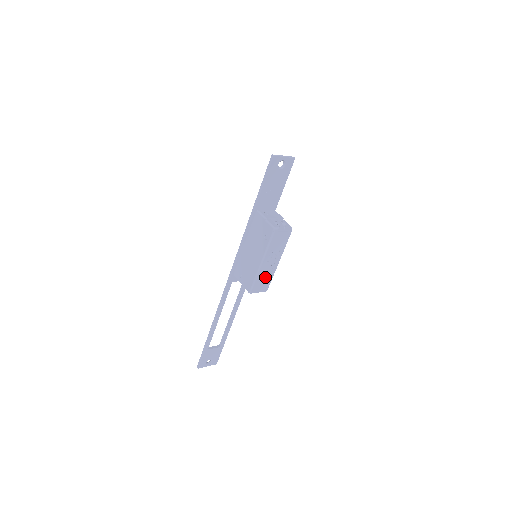
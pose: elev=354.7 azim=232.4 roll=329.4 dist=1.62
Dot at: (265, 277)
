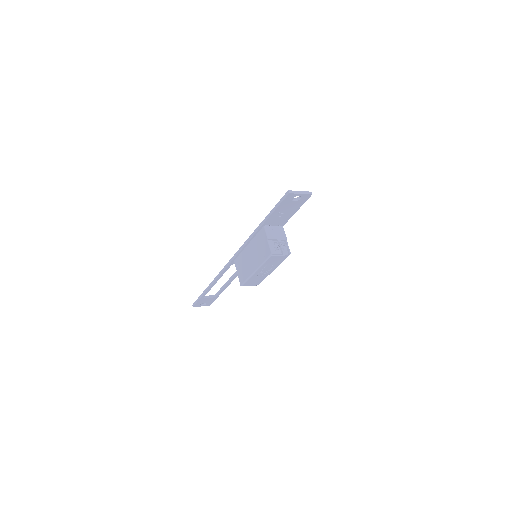
Dot at: (258, 278)
